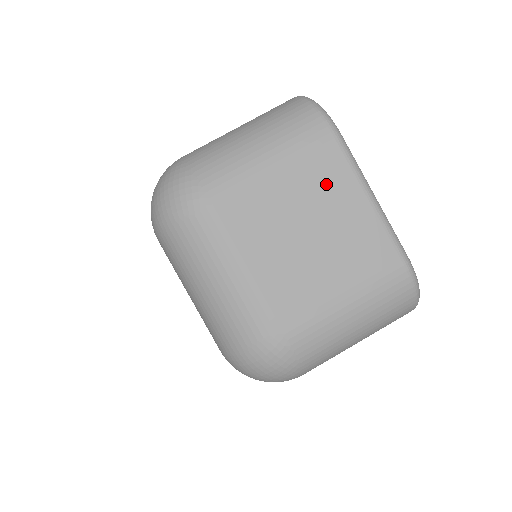
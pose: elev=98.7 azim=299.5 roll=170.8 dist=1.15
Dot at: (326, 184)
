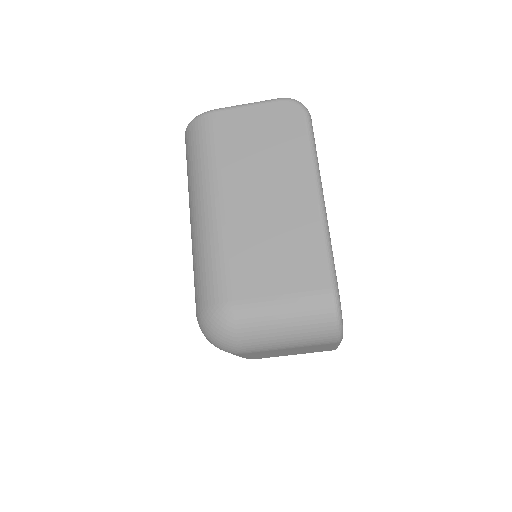
Dot at: occluded
